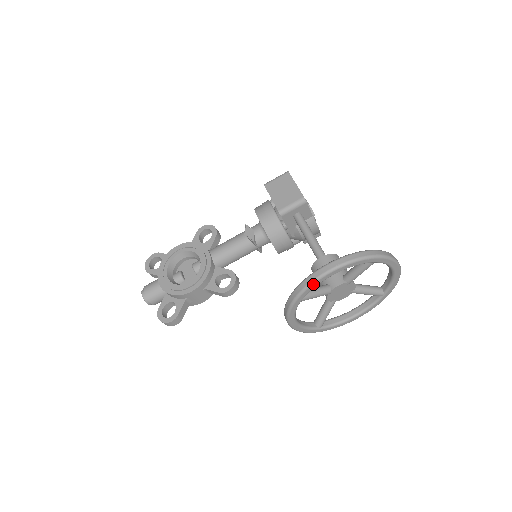
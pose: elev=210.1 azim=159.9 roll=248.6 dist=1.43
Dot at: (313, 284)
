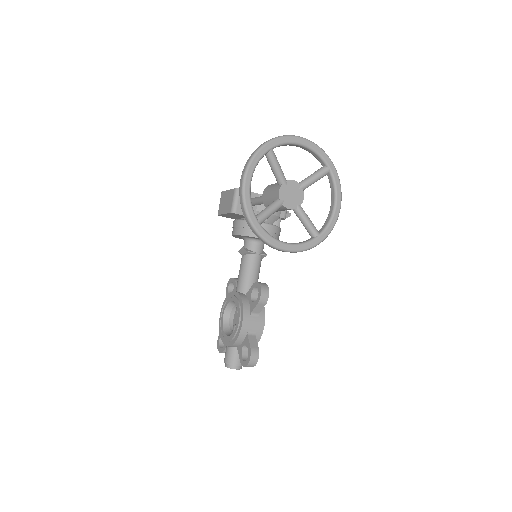
Dot at: (245, 201)
